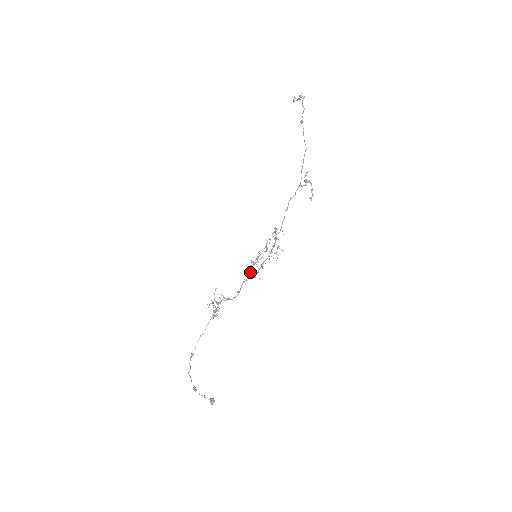
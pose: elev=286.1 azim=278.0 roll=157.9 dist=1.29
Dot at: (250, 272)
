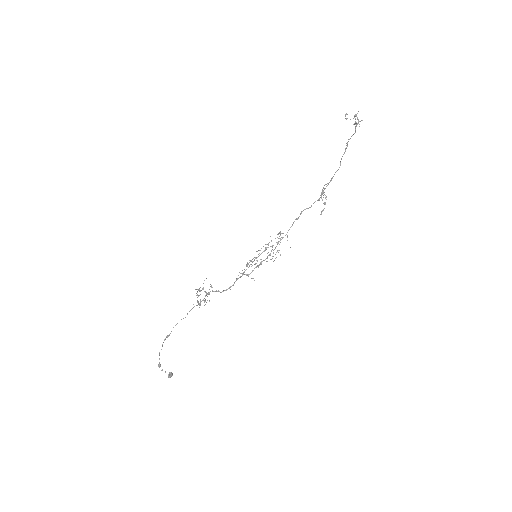
Dot at: occluded
